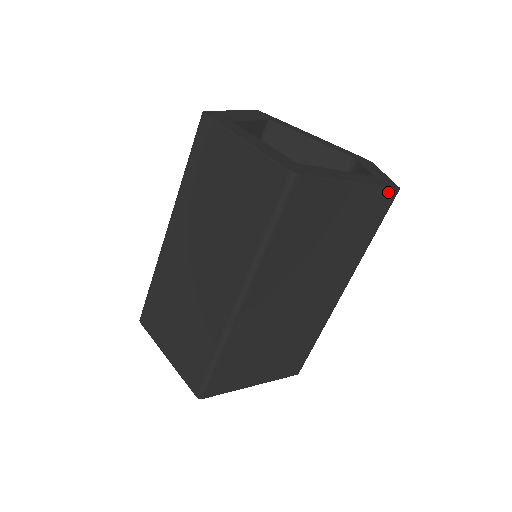
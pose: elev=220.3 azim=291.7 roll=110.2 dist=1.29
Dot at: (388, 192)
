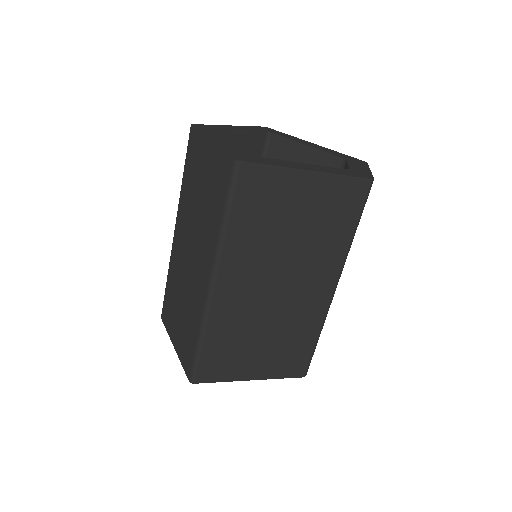
Dot at: (358, 182)
